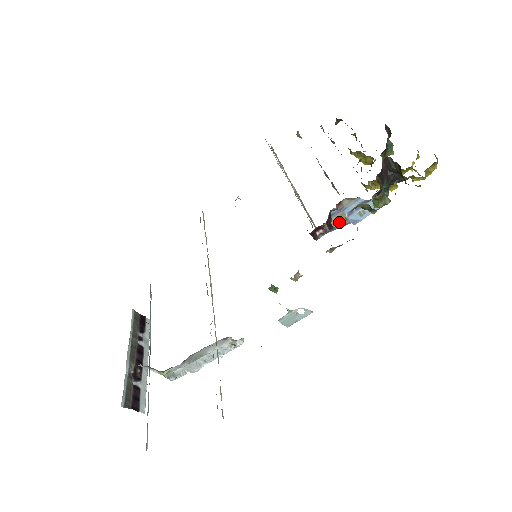
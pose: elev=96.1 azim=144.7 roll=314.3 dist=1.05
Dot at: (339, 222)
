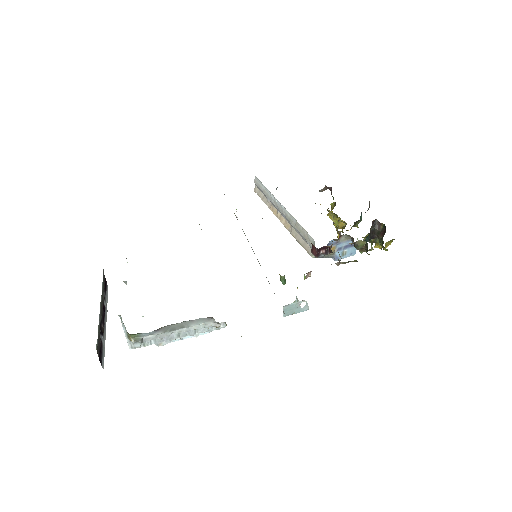
Dot at: occluded
